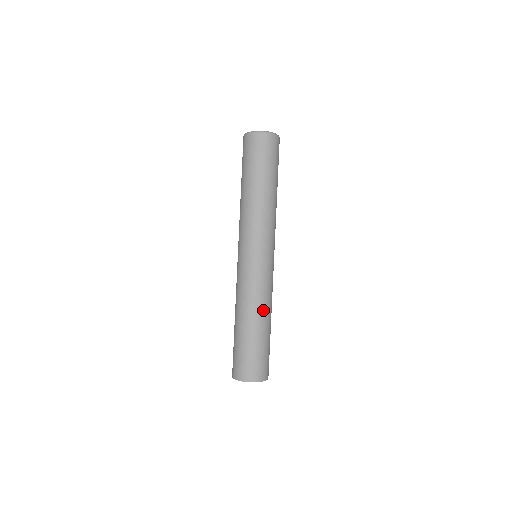
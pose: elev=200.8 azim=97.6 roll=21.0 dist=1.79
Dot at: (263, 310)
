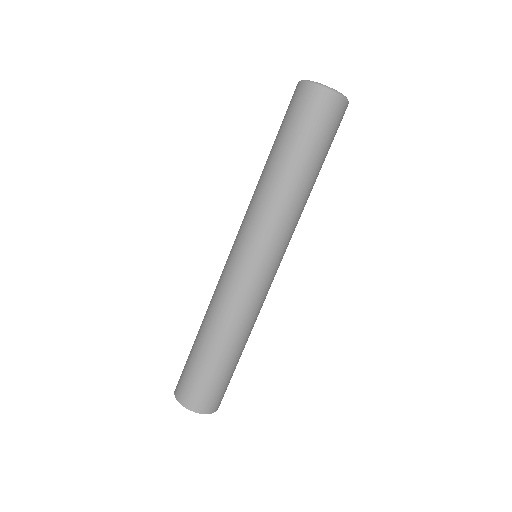
Dot at: (244, 332)
